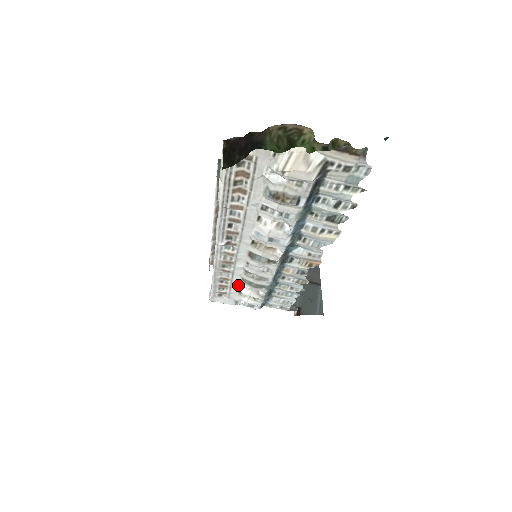
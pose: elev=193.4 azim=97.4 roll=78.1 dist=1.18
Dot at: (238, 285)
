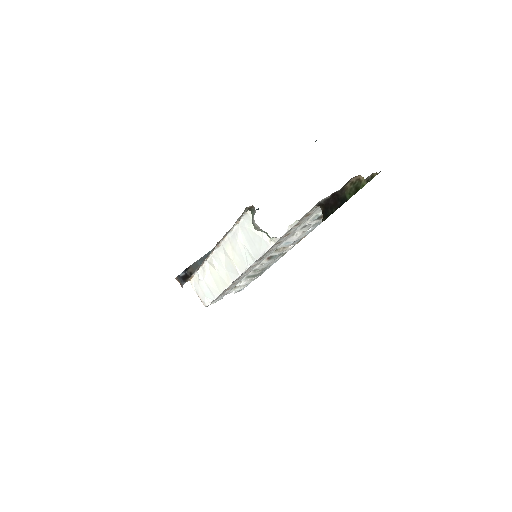
Dot at: (238, 282)
